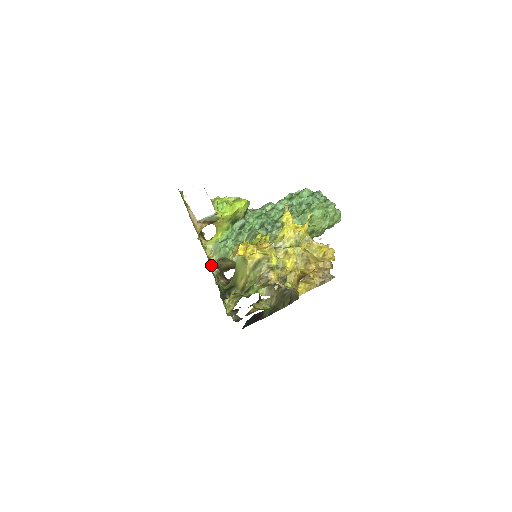
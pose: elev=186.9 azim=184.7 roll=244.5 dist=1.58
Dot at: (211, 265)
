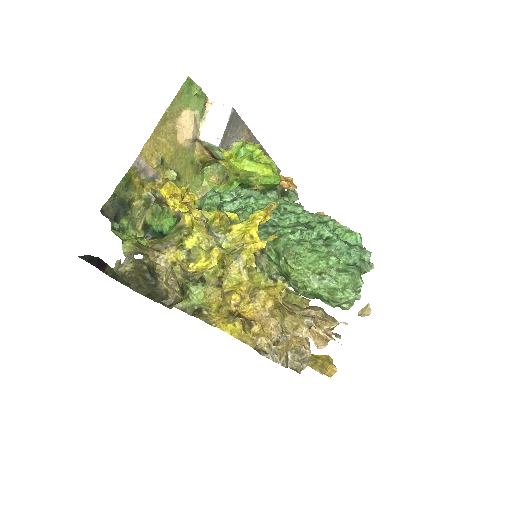
Dot at: occluded
